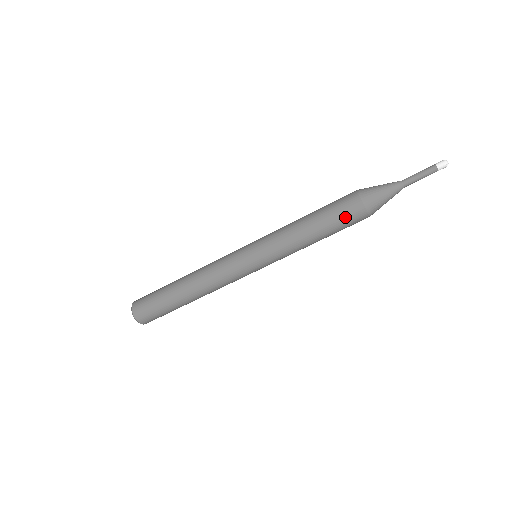
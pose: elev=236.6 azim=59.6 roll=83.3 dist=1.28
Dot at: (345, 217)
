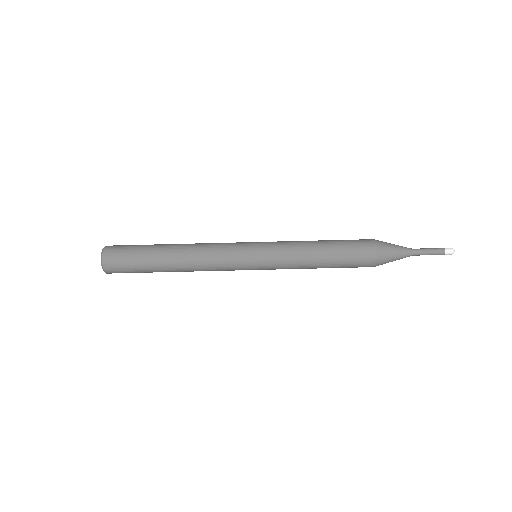
Dot at: (354, 240)
